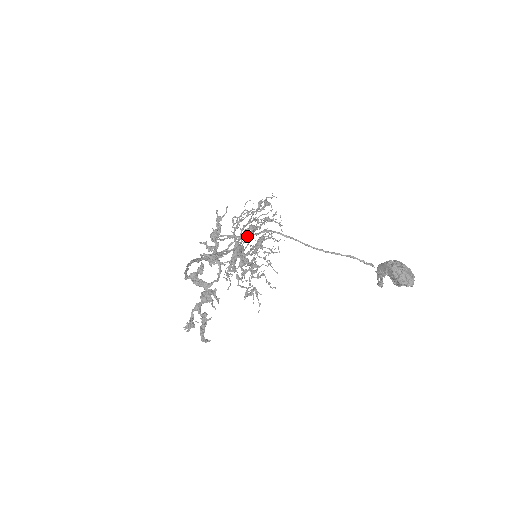
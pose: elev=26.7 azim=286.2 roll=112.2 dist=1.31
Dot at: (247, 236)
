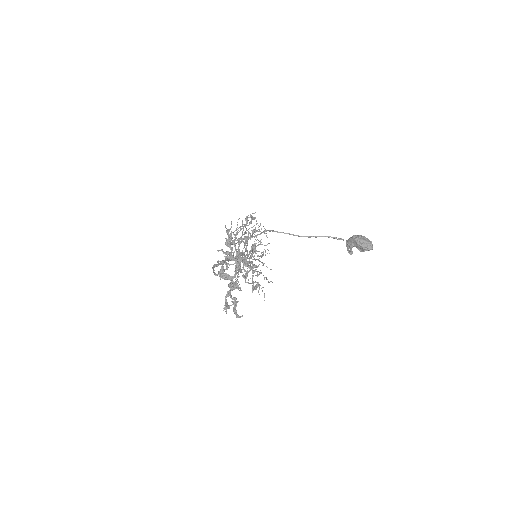
Dot at: occluded
